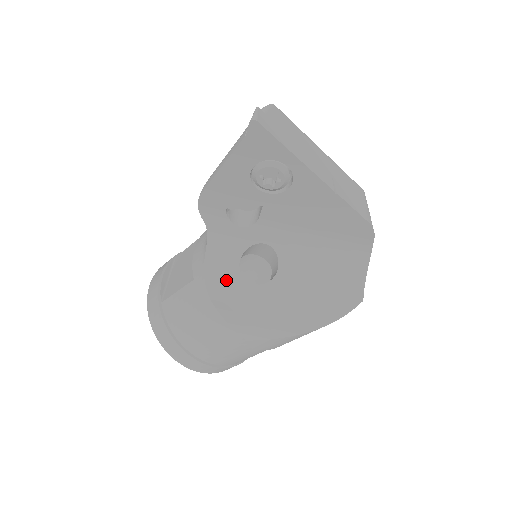
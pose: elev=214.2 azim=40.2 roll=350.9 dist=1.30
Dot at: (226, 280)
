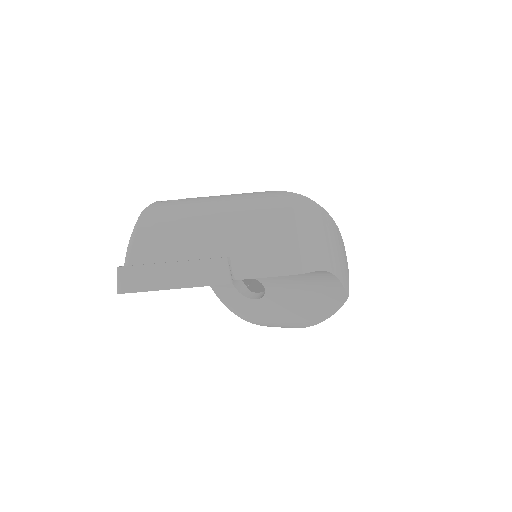
Dot at: (235, 300)
